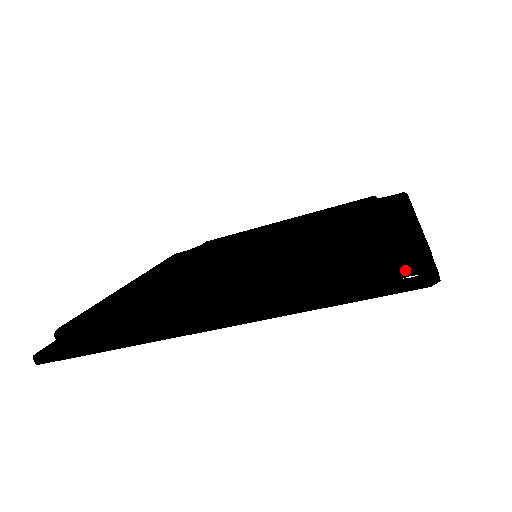
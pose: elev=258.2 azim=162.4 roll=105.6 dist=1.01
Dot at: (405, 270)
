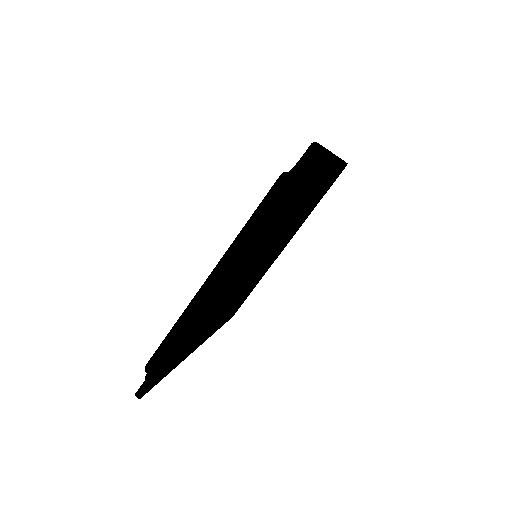
Dot at: occluded
